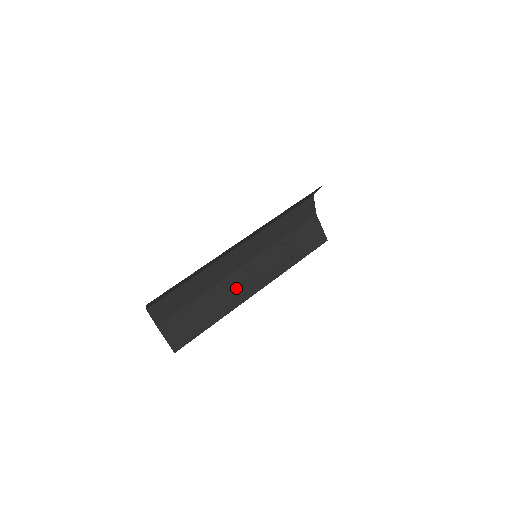
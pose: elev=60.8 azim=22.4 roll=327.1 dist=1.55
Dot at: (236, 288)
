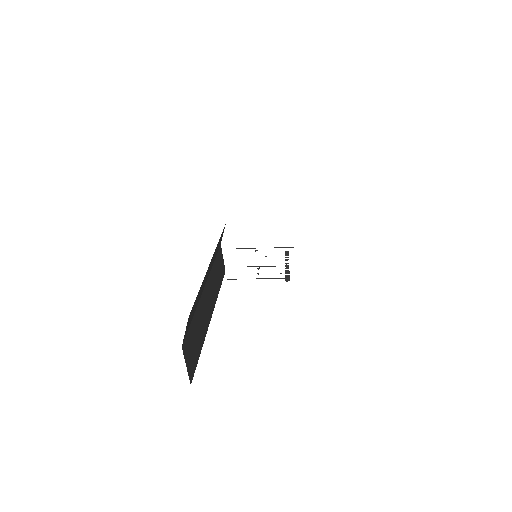
Dot at: (205, 307)
